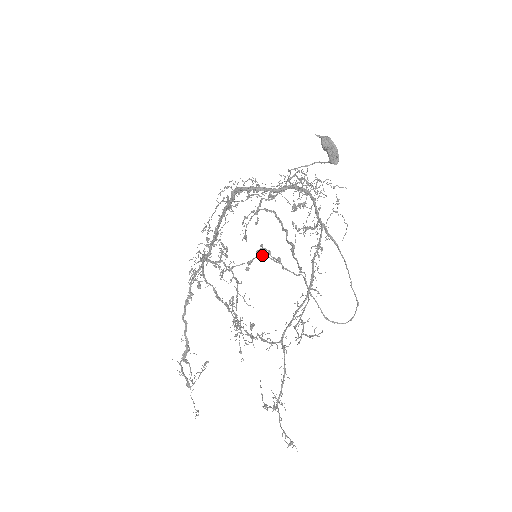
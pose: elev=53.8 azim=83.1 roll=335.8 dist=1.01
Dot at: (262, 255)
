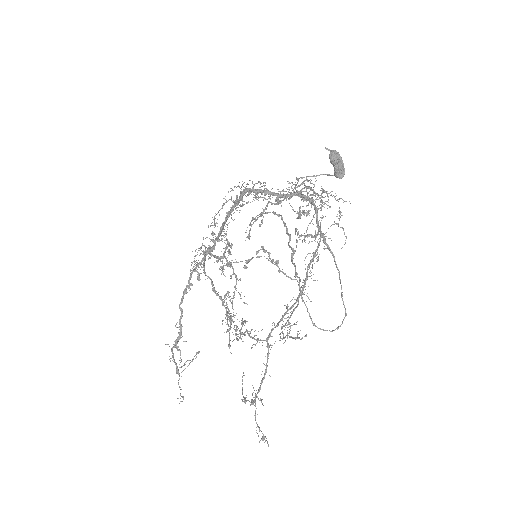
Dot at: (261, 256)
